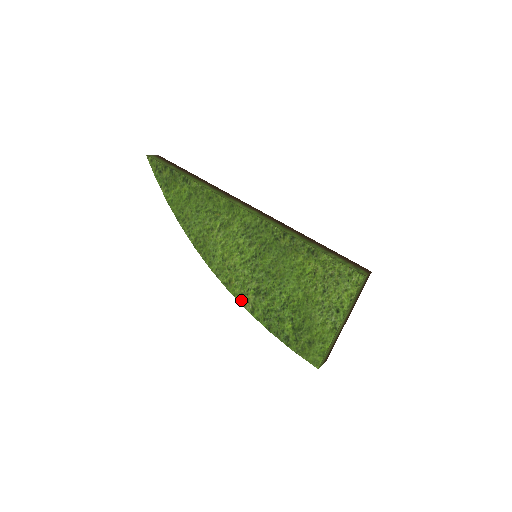
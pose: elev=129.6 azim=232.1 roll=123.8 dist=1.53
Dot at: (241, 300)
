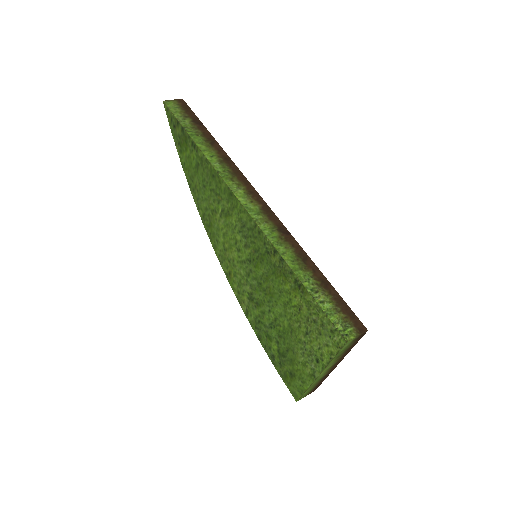
Dot at: (238, 297)
